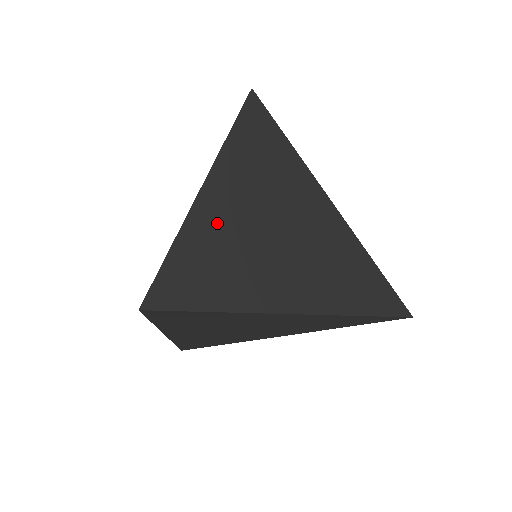
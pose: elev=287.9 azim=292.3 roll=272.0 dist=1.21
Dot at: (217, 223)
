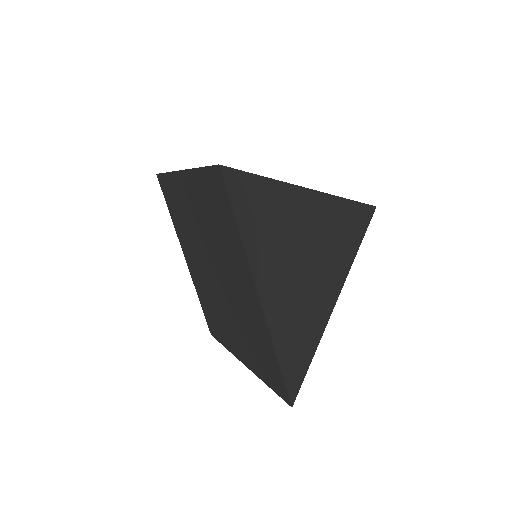
Dot at: occluded
